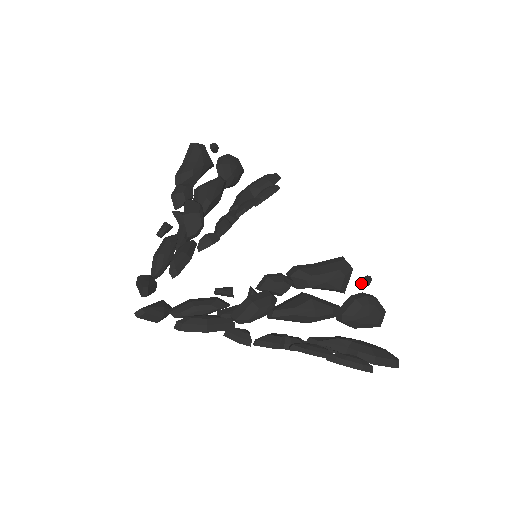
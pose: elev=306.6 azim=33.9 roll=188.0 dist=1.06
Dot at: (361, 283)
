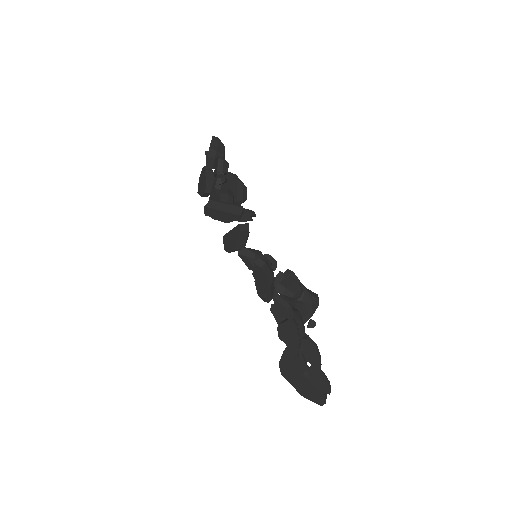
Dot at: (309, 323)
